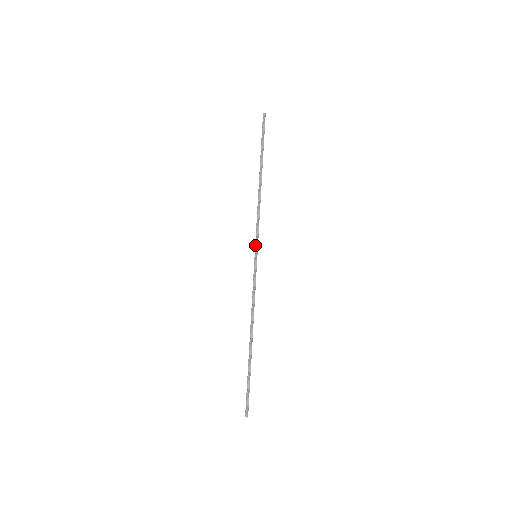
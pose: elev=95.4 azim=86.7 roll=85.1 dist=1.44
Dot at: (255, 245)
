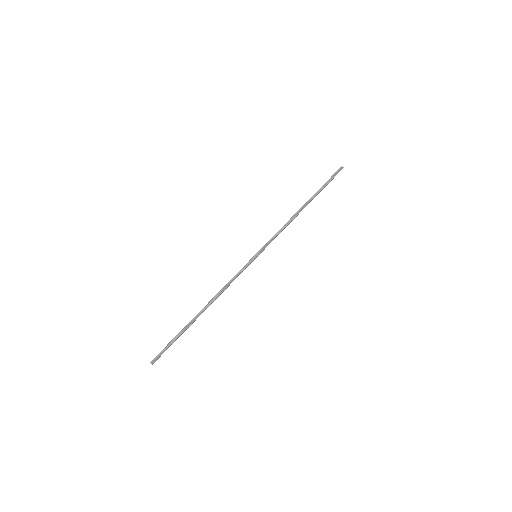
Dot at: (262, 248)
